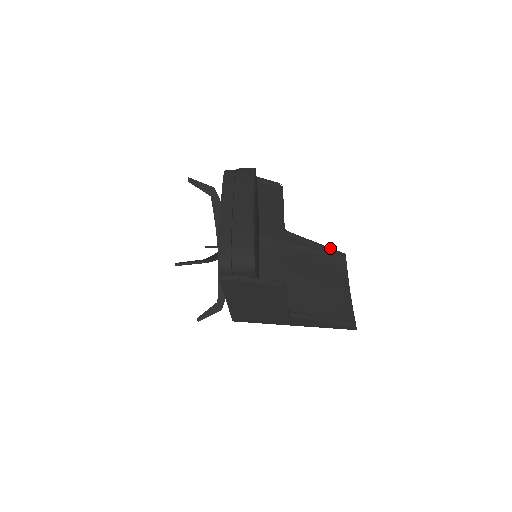
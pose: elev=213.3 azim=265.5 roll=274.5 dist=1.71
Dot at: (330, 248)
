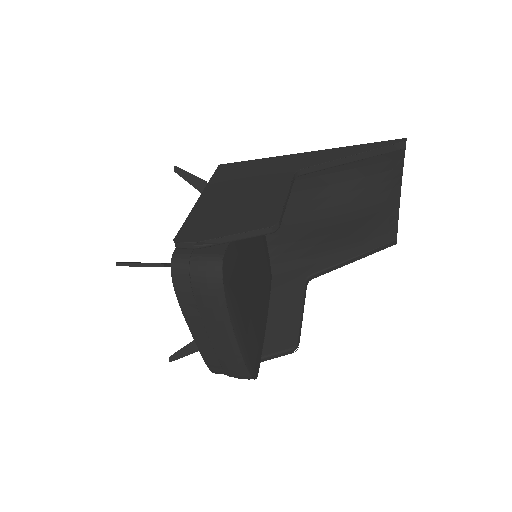
Dot at: (378, 149)
